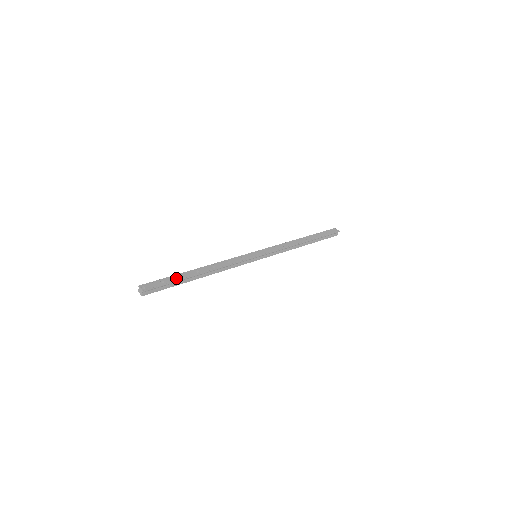
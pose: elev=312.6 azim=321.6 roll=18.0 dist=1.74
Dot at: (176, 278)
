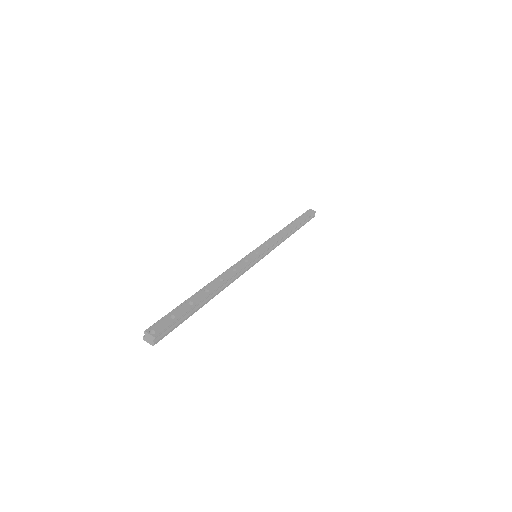
Dot at: (187, 307)
